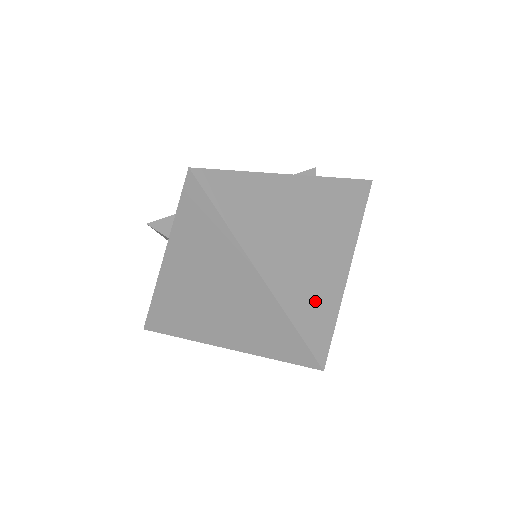
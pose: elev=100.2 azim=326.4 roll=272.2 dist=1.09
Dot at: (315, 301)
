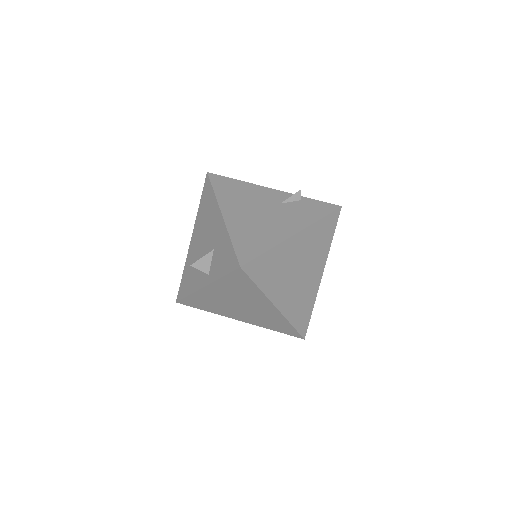
Dot at: (303, 306)
